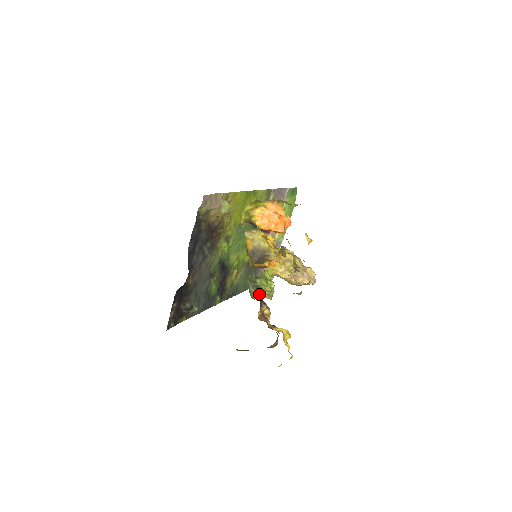
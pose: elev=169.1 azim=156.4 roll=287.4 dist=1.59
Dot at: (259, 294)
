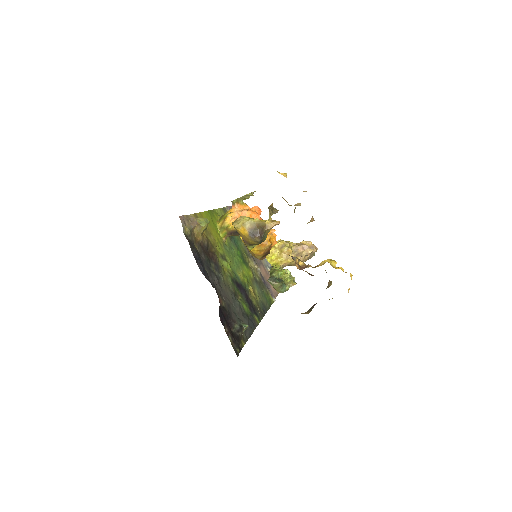
Dot at: (284, 284)
